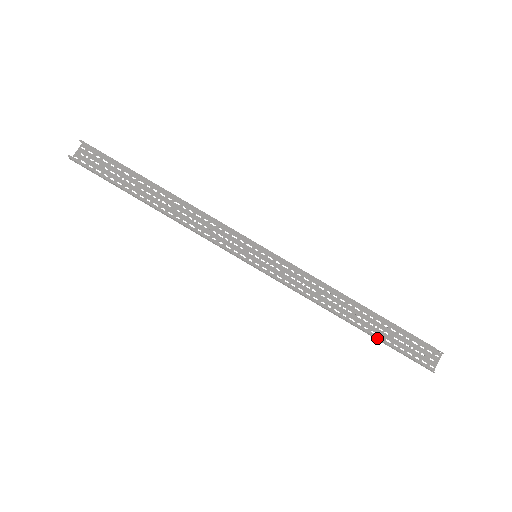
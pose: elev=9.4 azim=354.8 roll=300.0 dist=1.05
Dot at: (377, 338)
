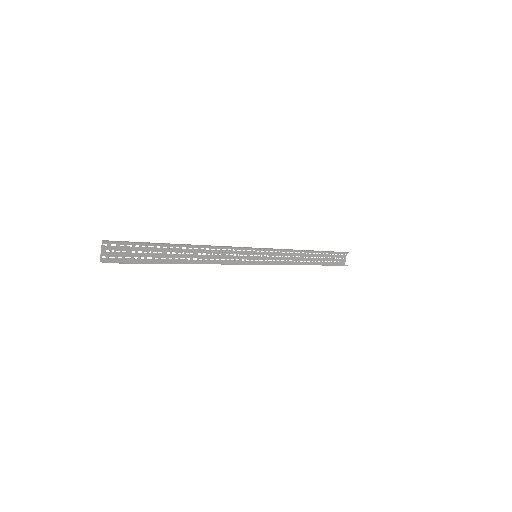
Dot at: (323, 265)
